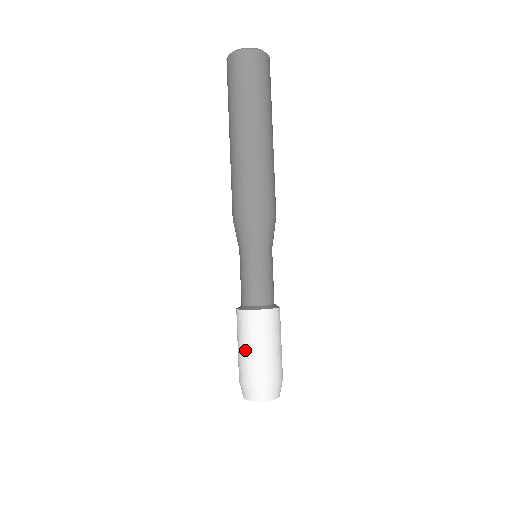
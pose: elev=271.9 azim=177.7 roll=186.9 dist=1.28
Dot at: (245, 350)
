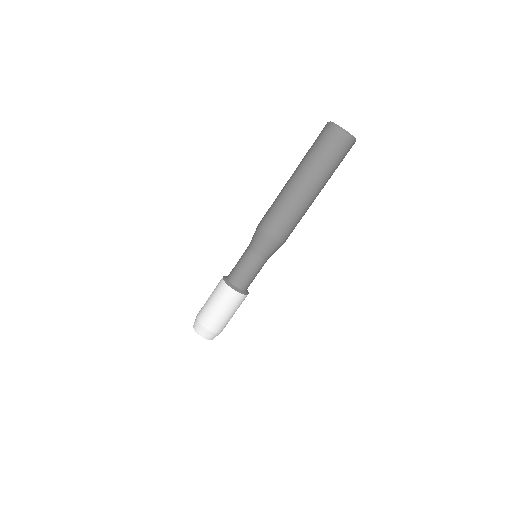
Dot at: (214, 307)
